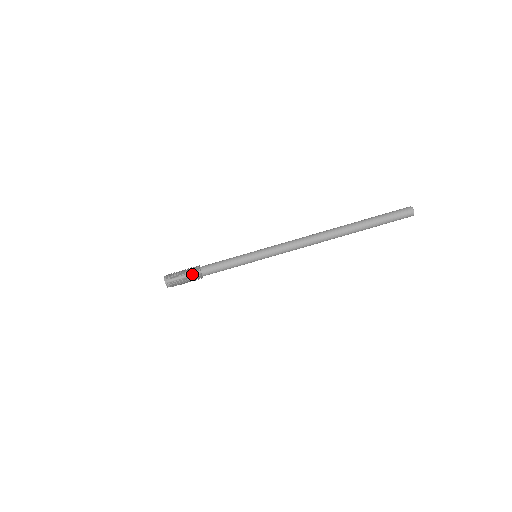
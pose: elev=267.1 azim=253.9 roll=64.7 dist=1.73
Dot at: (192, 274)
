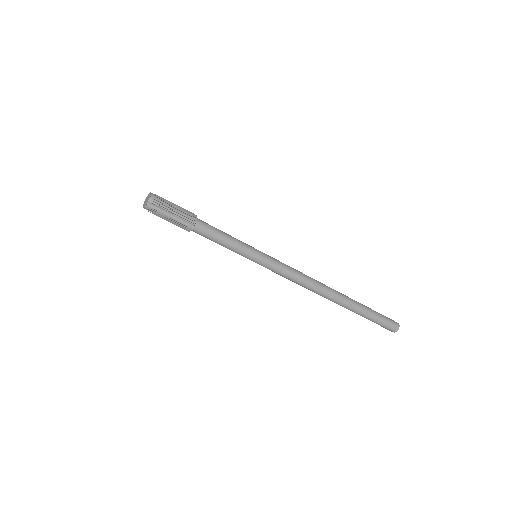
Dot at: (183, 221)
